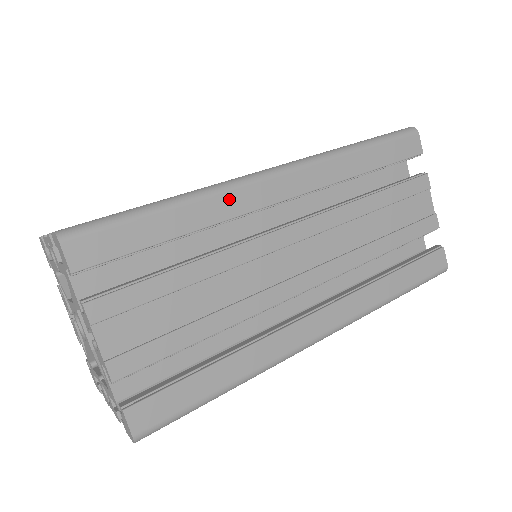
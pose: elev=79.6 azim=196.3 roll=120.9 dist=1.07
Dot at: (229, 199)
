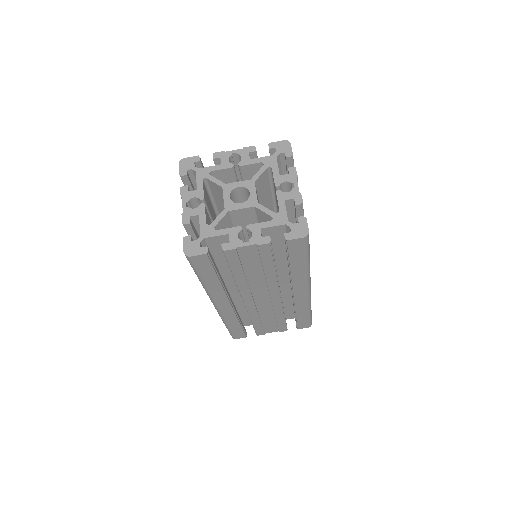
Dot at: occluded
